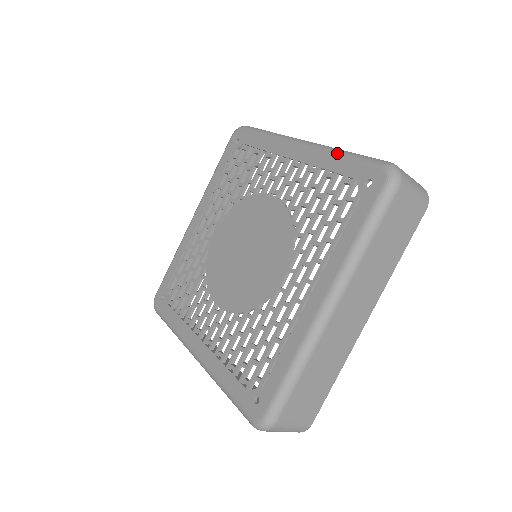
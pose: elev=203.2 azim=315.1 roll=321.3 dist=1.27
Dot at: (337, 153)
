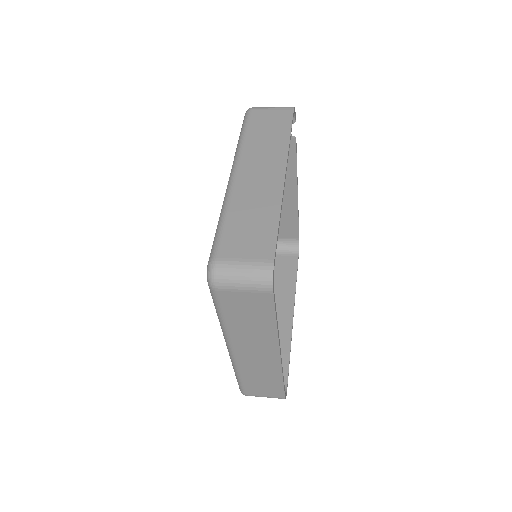
Dot at: (219, 217)
